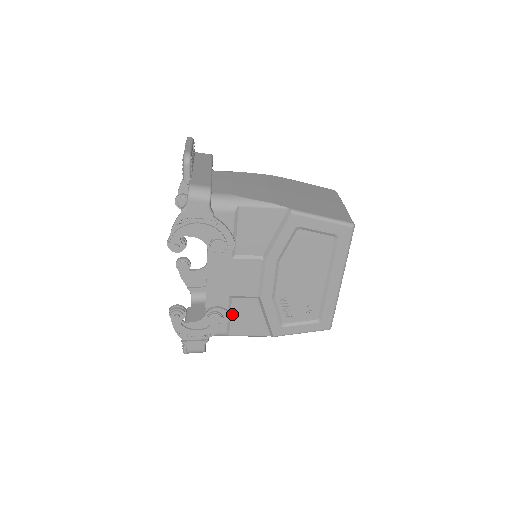
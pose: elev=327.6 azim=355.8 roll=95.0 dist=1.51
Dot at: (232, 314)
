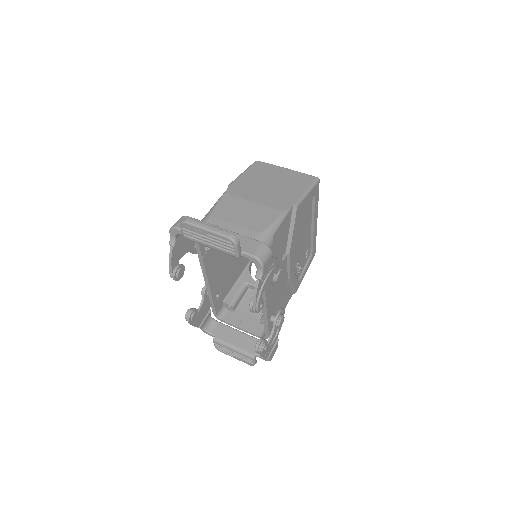
Dot at: (277, 307)
